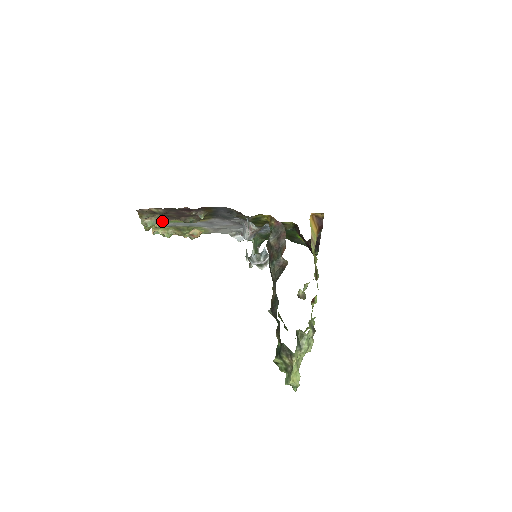
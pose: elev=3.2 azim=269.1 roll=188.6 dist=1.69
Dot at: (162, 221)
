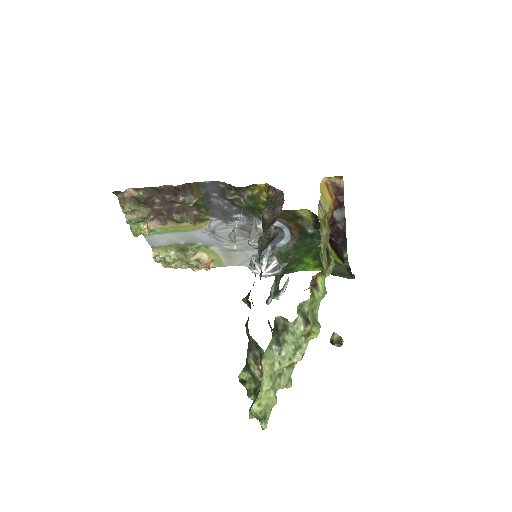
Dot at: (157, 229)
